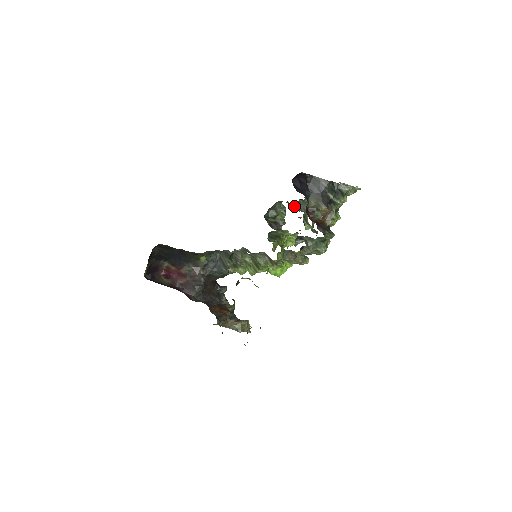
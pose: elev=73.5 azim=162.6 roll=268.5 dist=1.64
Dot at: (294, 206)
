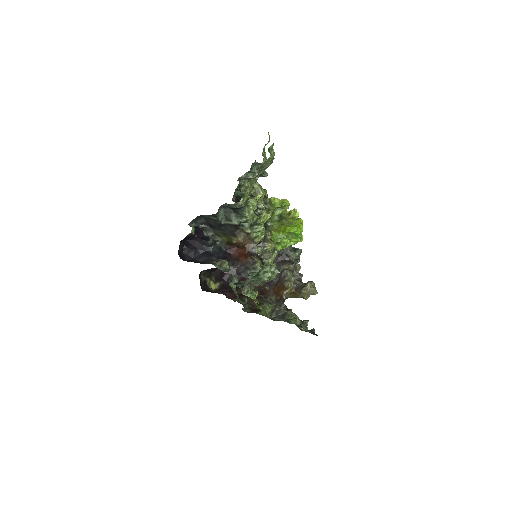
Dot at: occluded
